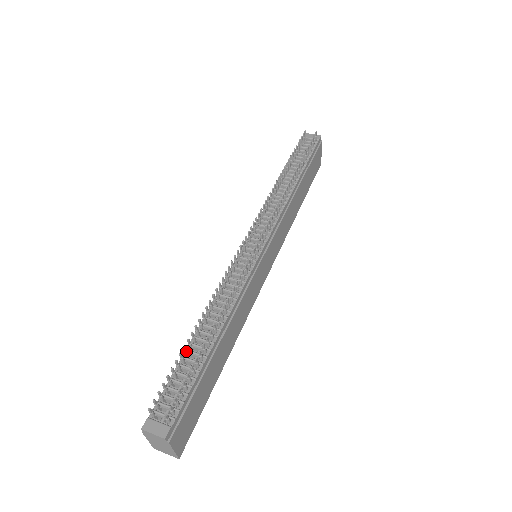
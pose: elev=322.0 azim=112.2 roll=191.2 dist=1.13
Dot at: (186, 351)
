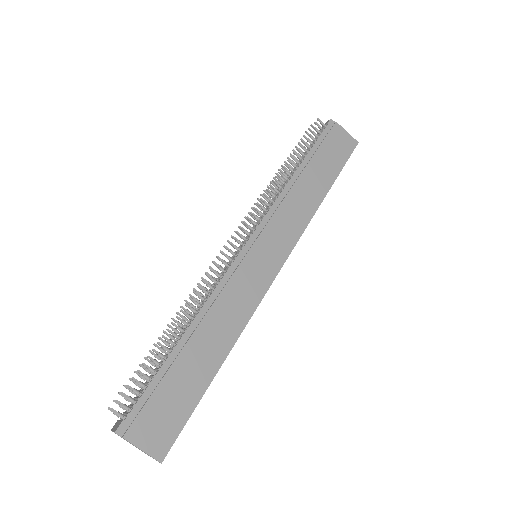
Dot at: (155, 355)
